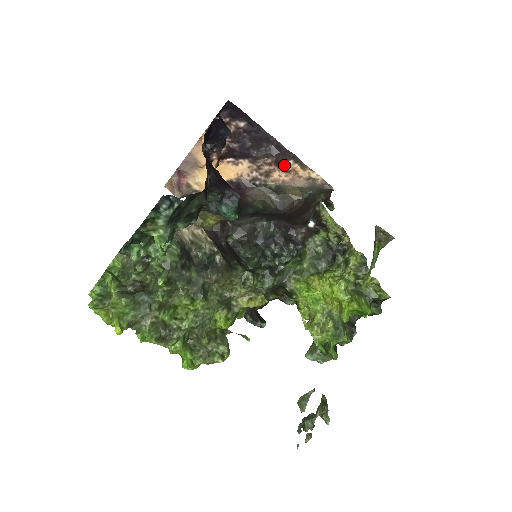
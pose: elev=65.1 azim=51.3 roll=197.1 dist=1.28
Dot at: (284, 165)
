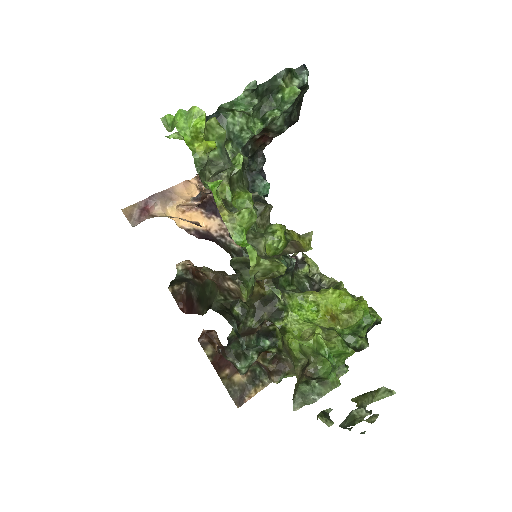
Dot at: occluded
